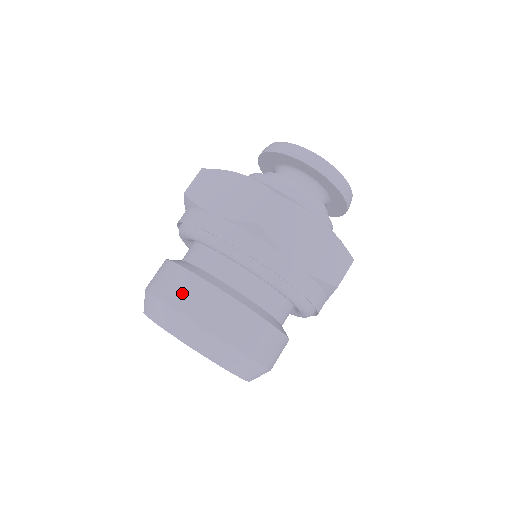
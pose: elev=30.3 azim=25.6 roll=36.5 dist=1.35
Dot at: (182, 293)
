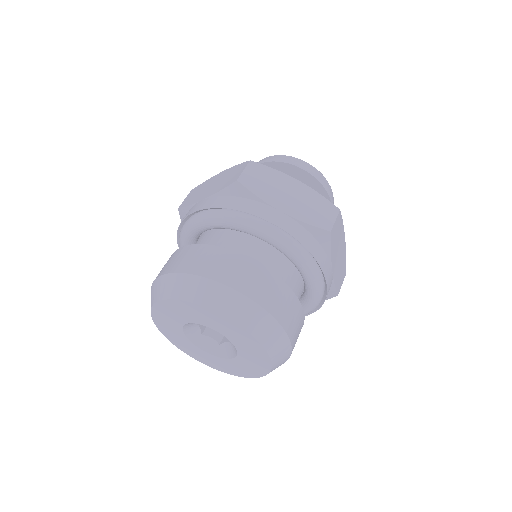
Dot at: (180, 260)
